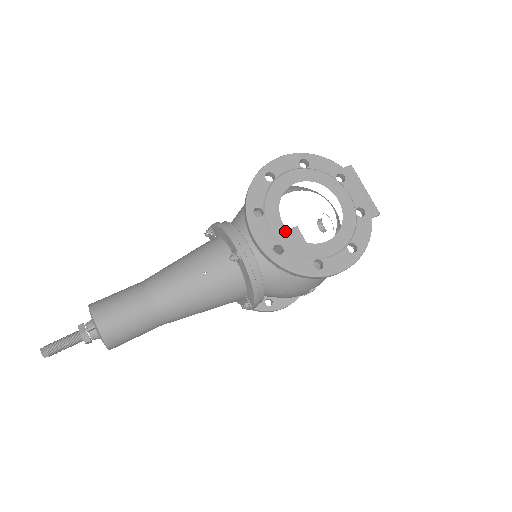
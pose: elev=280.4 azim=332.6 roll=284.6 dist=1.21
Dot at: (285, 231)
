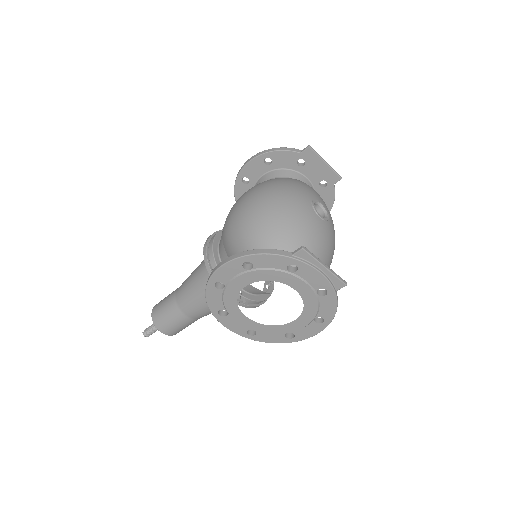
Dot at: (251, 322)
